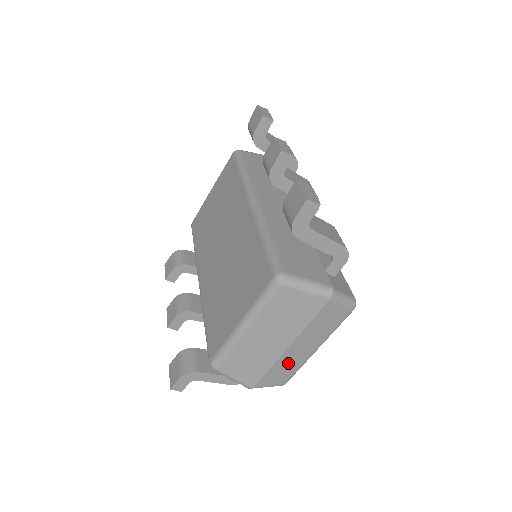
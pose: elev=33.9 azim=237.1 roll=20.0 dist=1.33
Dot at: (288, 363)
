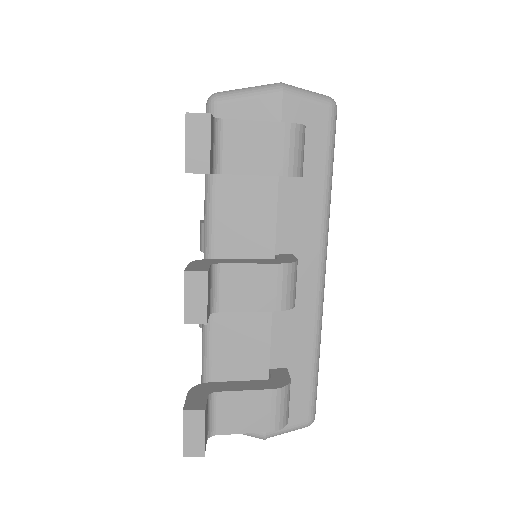
Dot at: occluded
